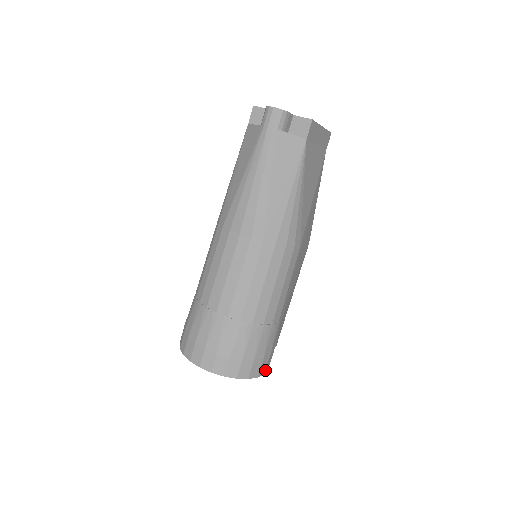
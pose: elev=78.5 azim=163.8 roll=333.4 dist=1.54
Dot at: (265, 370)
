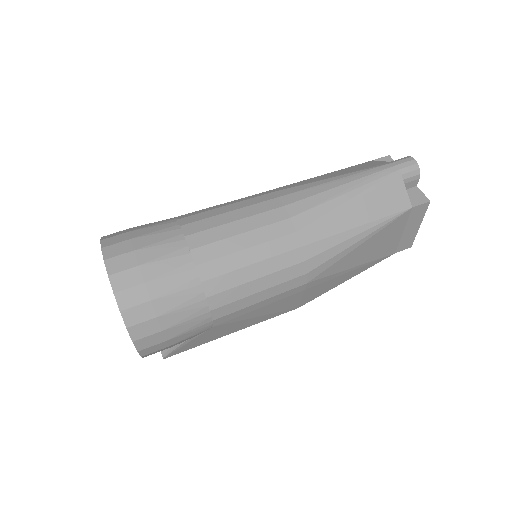
Dot at: (144, 348)
